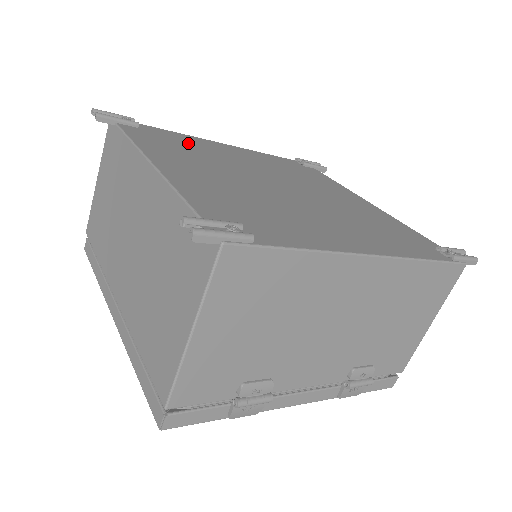
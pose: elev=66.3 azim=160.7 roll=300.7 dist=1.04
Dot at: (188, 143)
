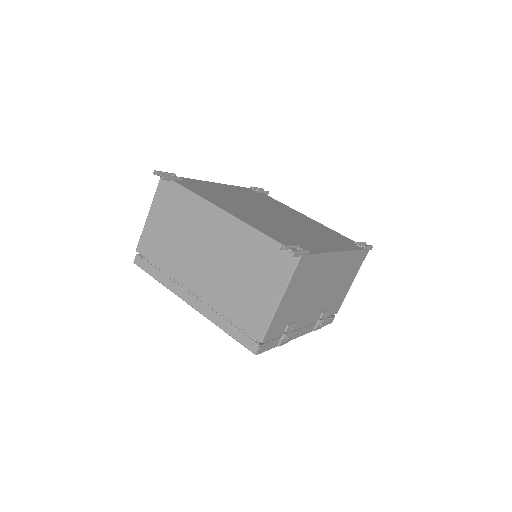
Dot at: (209, 188)
